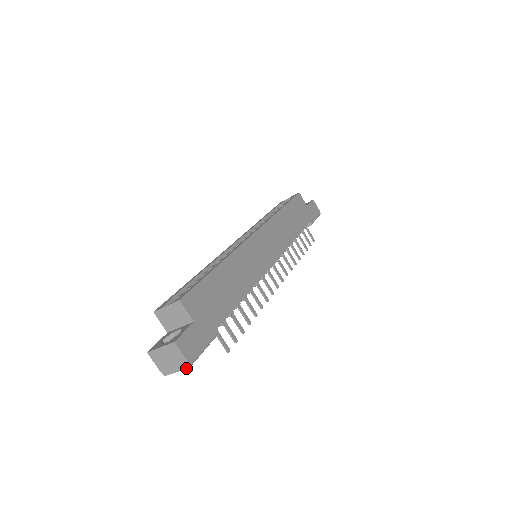
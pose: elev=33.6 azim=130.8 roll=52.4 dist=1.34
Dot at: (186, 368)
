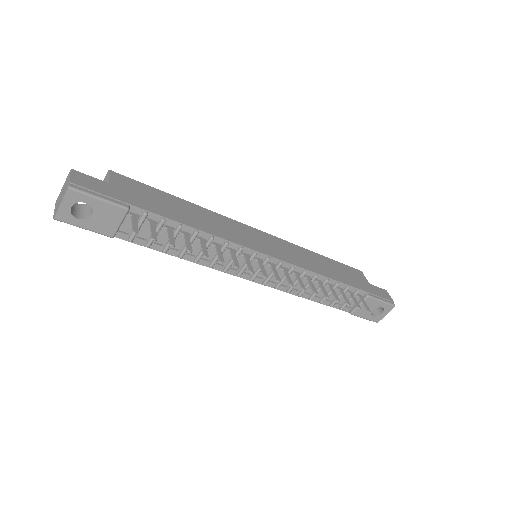
Dot at: (66, 191)
